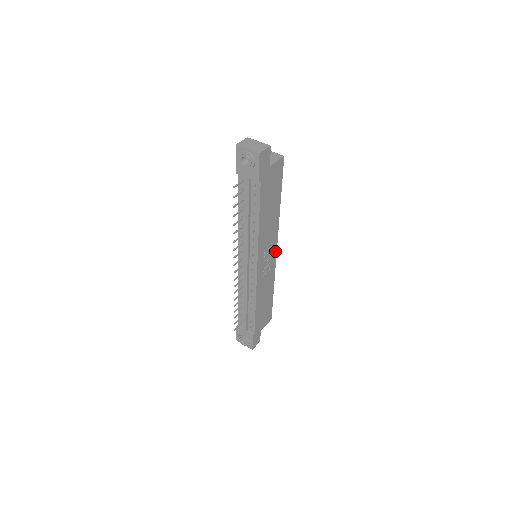
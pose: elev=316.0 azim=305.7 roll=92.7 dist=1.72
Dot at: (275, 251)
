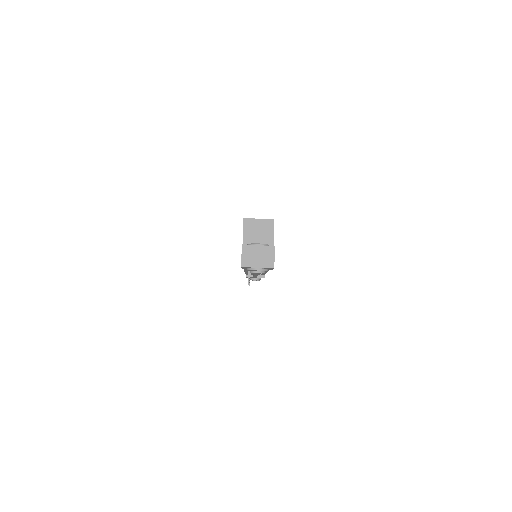
Dot at: occluded
